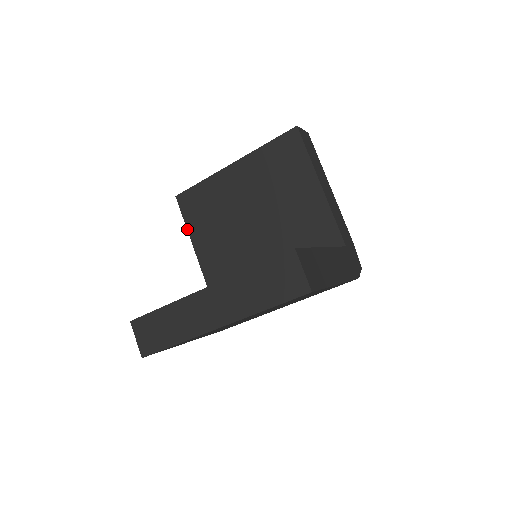
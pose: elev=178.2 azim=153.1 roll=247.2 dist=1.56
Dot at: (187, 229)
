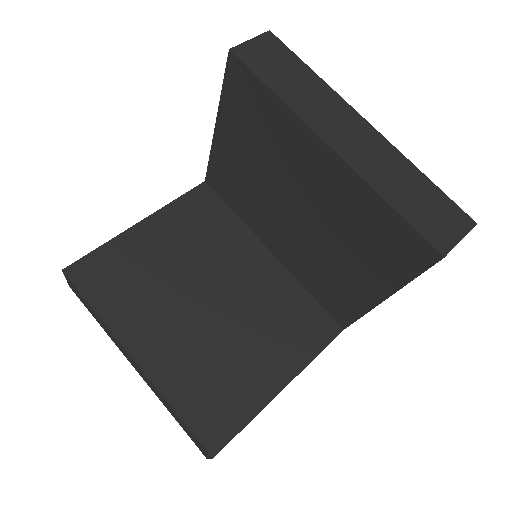
Dot at: (219, 103)
